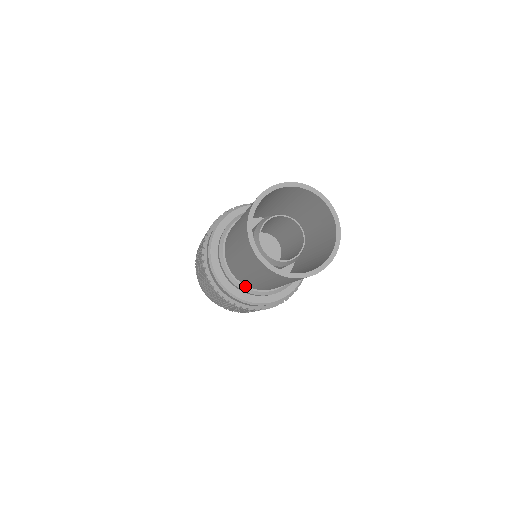
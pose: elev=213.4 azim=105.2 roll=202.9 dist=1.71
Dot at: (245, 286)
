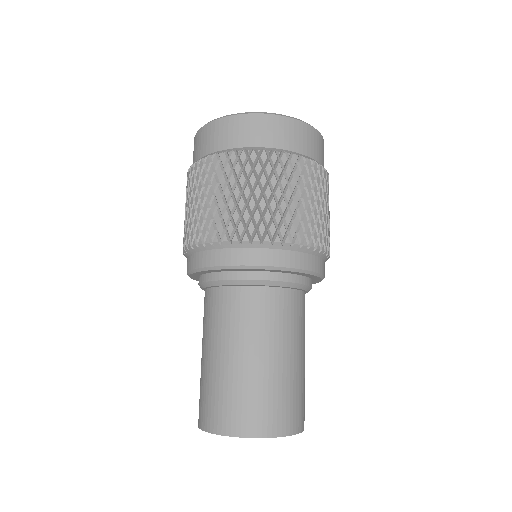
Dot at: occluded
